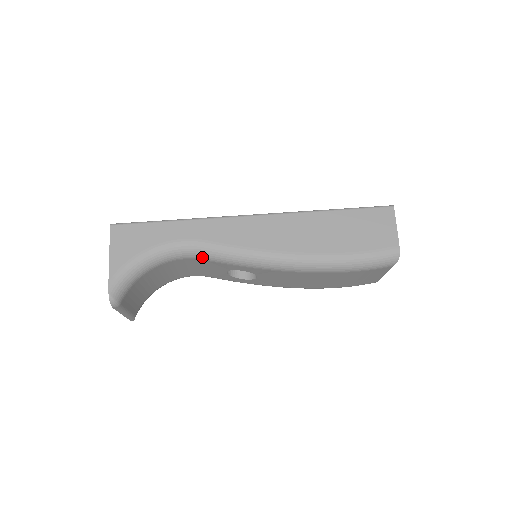
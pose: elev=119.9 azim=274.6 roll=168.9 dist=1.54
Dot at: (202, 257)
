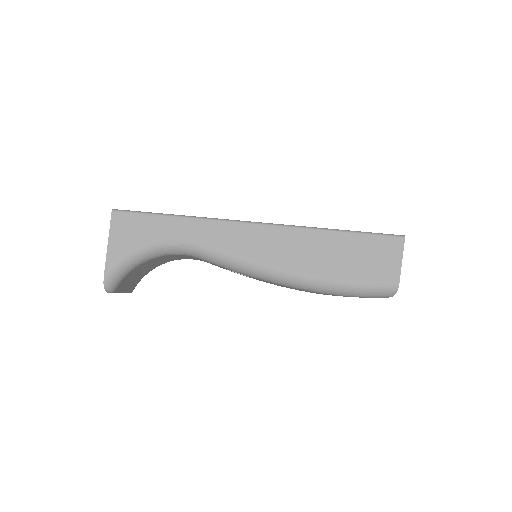
Dot at: (199, 257)
